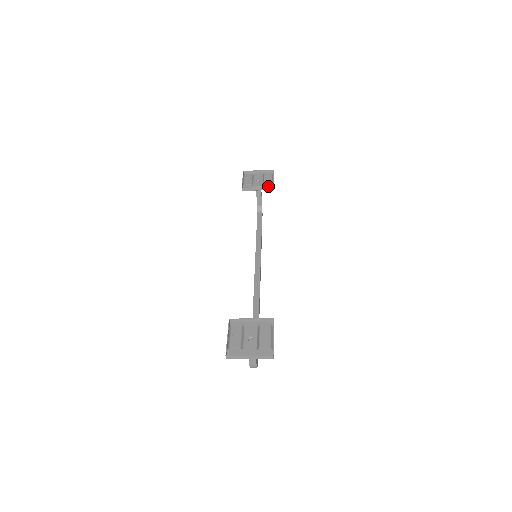
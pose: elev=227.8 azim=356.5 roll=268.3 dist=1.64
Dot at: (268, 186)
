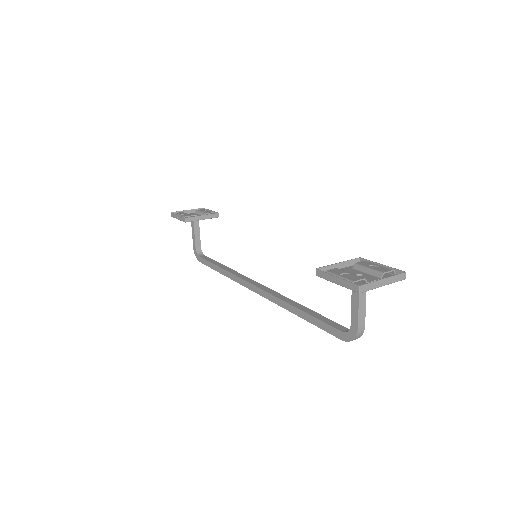
Dot at: occluded
